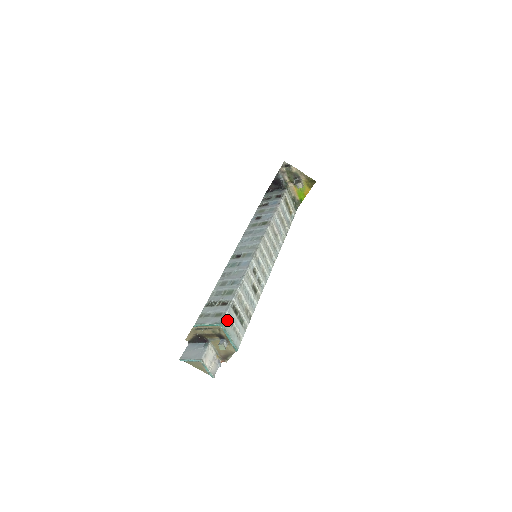
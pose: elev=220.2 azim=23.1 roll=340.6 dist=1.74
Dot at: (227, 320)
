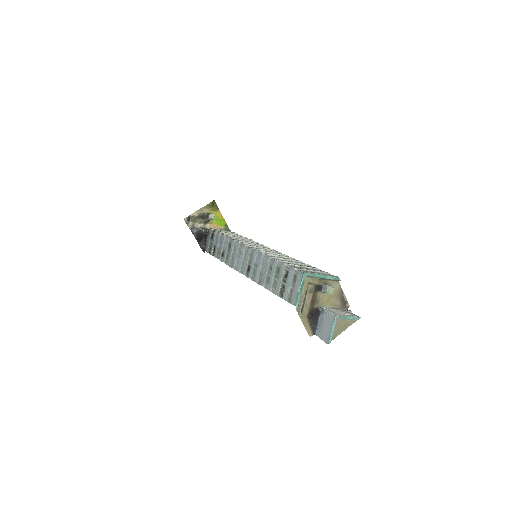
Dot at: occluded
